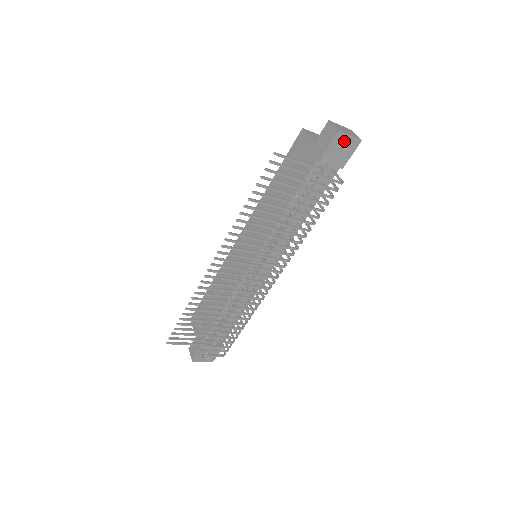
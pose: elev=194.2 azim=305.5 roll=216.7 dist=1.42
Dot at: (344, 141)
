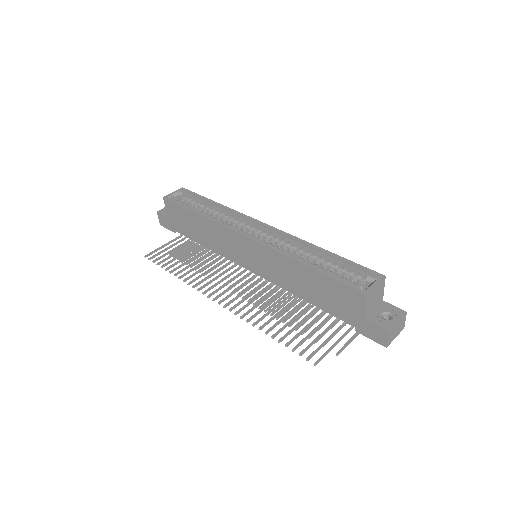
Dot at: occluded
